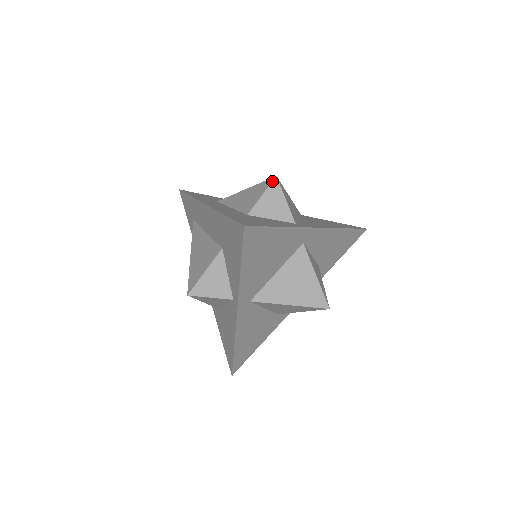
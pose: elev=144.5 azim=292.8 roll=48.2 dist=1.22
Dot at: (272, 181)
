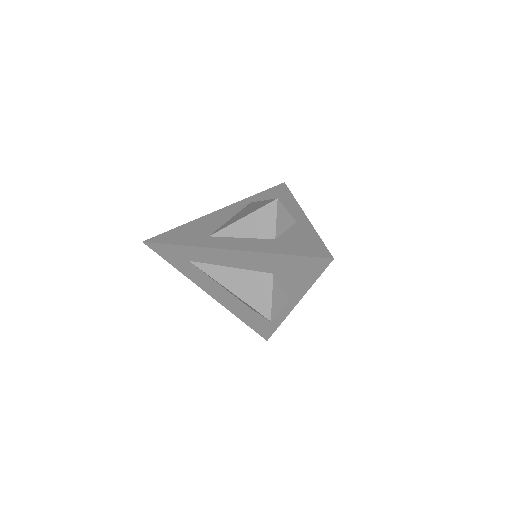
Dot at: (277, 204)
